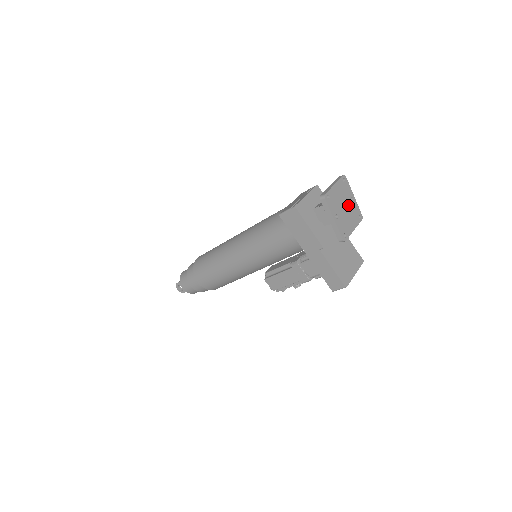
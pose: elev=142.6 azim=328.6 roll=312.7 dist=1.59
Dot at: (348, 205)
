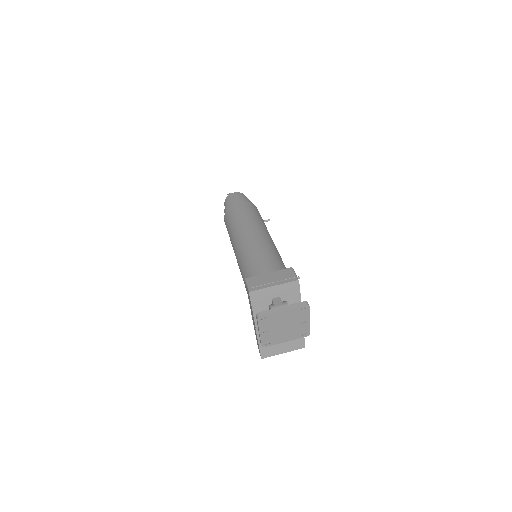
Dot at: (293, 325)
